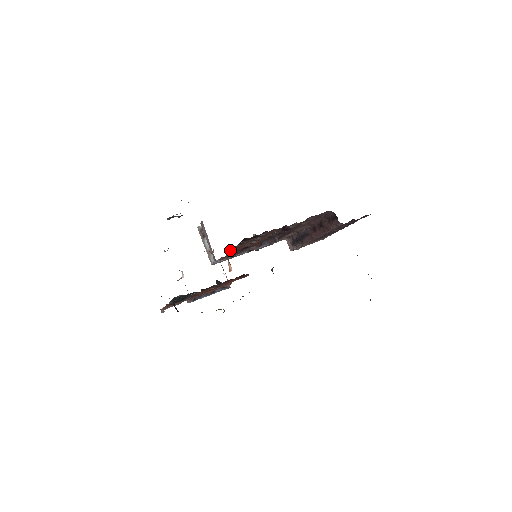
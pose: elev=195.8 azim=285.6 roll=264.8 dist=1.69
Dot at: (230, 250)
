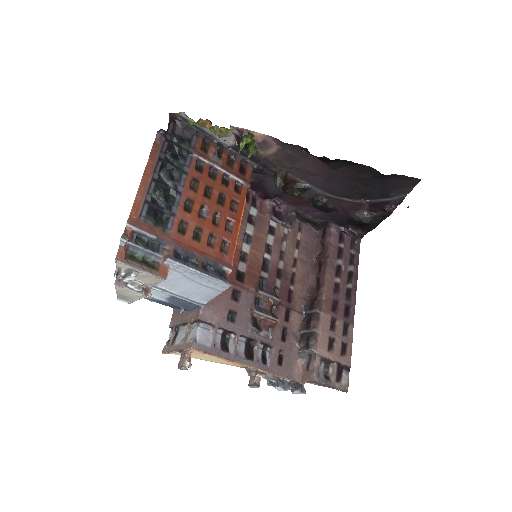
Dot at: occluded
